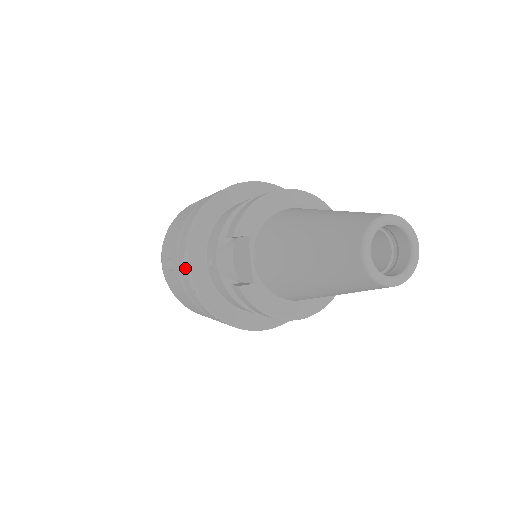
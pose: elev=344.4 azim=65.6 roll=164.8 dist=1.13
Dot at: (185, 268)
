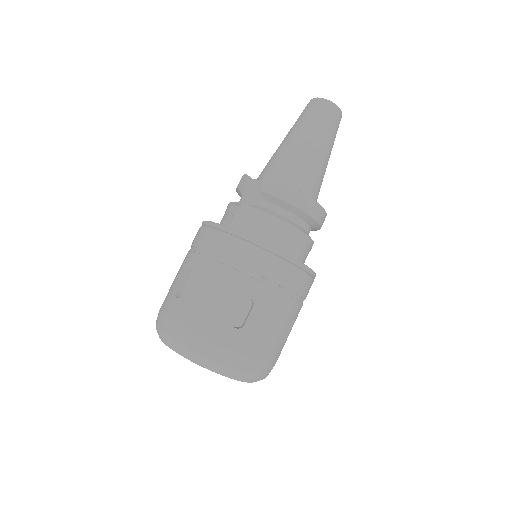
Dot at: (212, 229)
